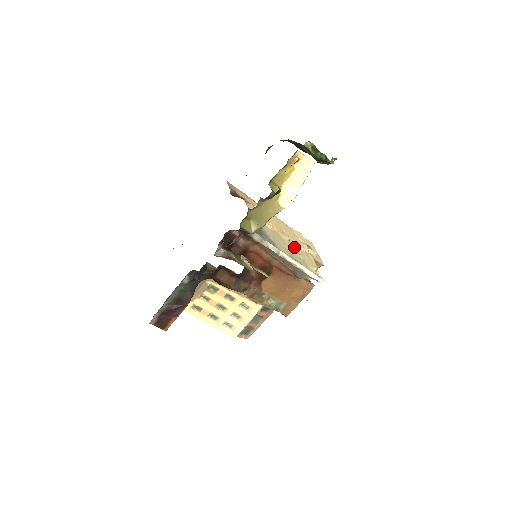
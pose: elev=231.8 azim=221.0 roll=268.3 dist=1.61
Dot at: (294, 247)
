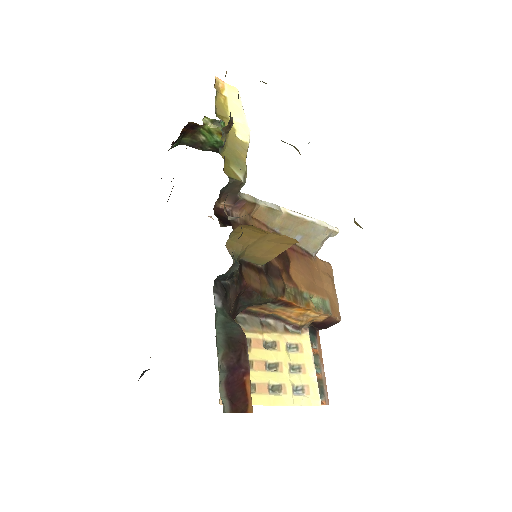
Dot at: occluded
